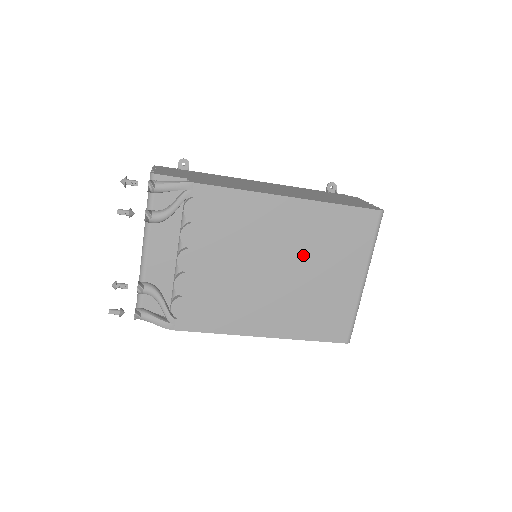
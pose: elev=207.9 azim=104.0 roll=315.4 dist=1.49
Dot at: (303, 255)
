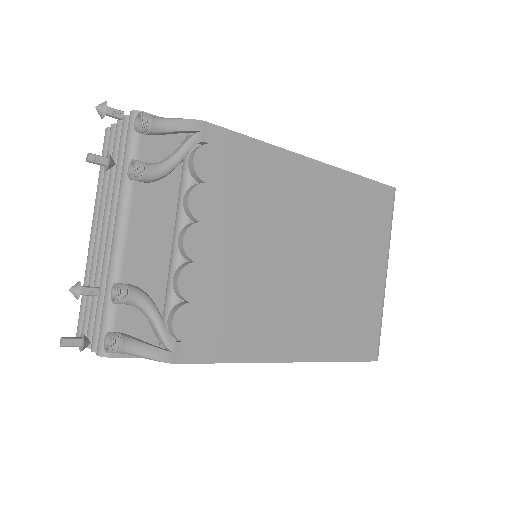
Dot at: (330, 239)
